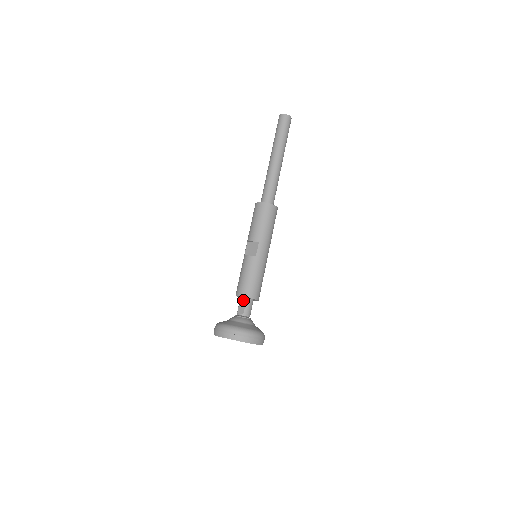
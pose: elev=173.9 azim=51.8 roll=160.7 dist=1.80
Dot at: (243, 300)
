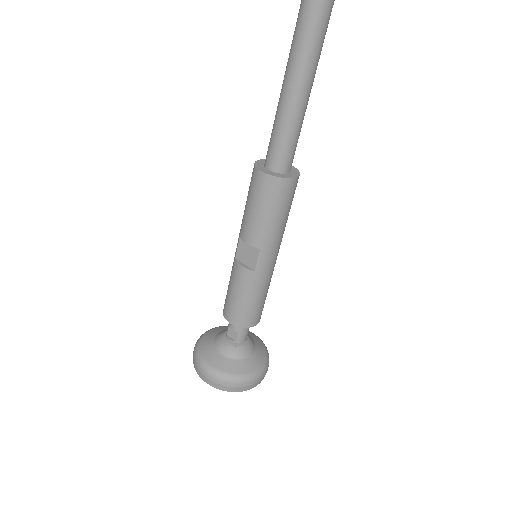
Dot at: occluded
